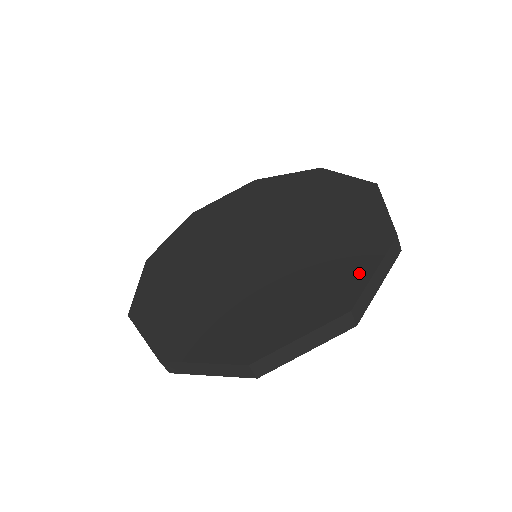
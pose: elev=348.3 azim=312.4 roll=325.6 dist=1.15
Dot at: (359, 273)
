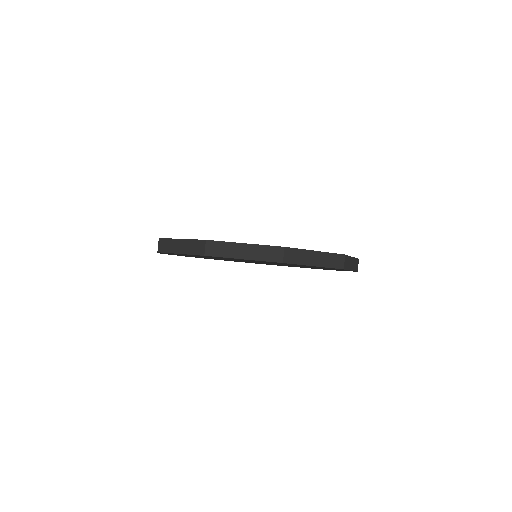
Dot at: occluded
